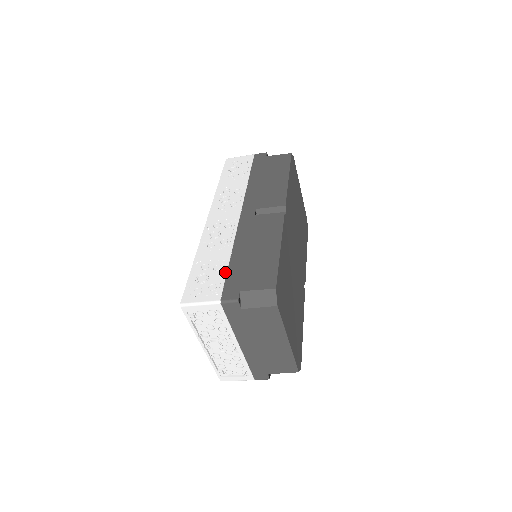
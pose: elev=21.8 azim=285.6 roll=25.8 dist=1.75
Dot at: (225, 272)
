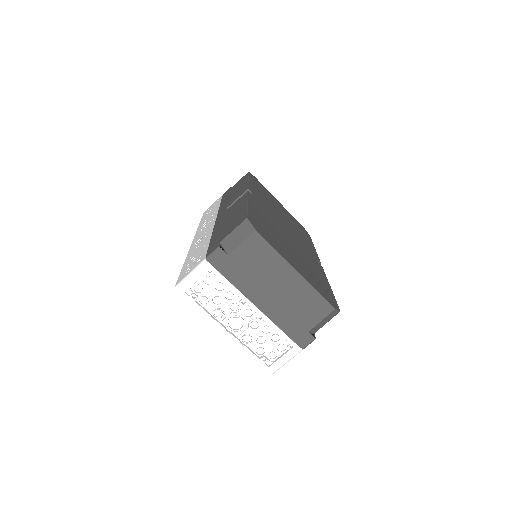
Dot at: (207, 246)
